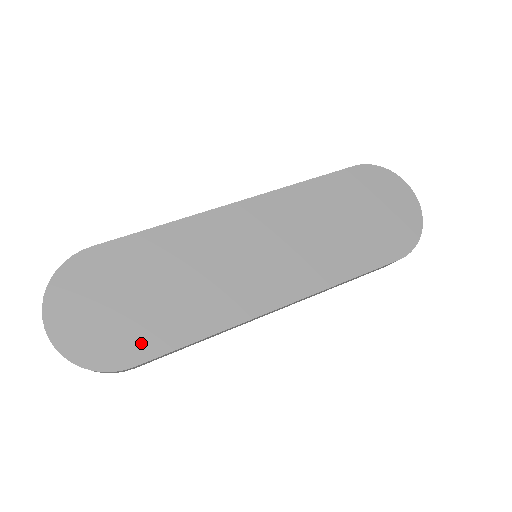
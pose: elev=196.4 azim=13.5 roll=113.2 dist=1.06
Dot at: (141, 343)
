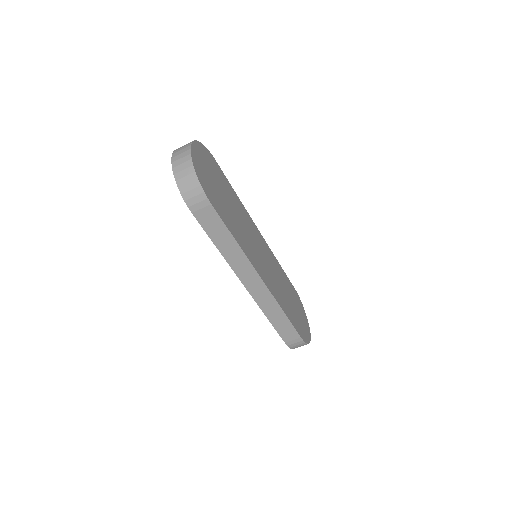
Dot at: (217, 204)
